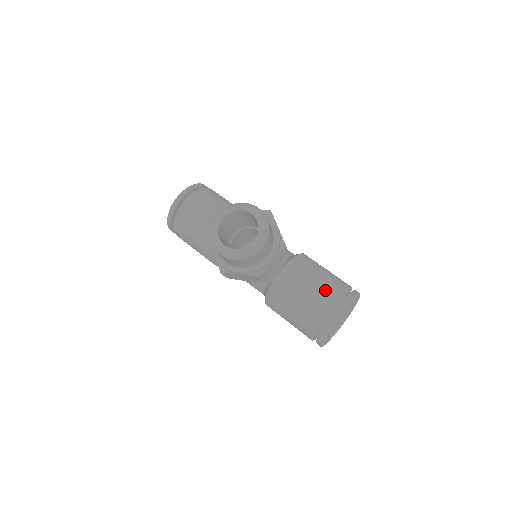
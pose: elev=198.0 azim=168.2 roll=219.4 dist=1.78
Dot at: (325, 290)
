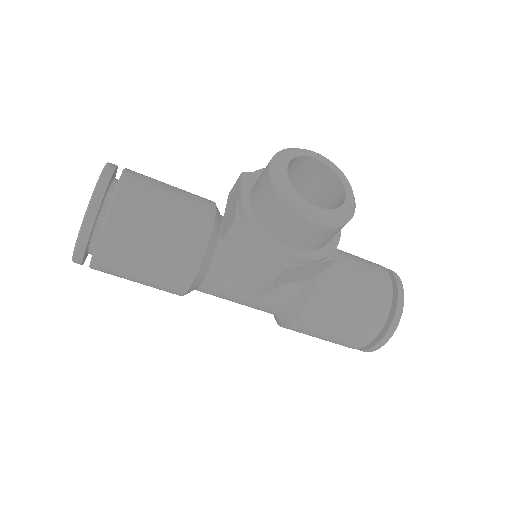
Dot at: (373, 268)
